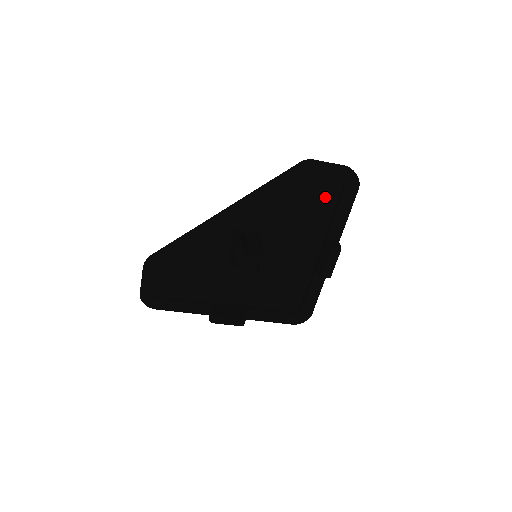
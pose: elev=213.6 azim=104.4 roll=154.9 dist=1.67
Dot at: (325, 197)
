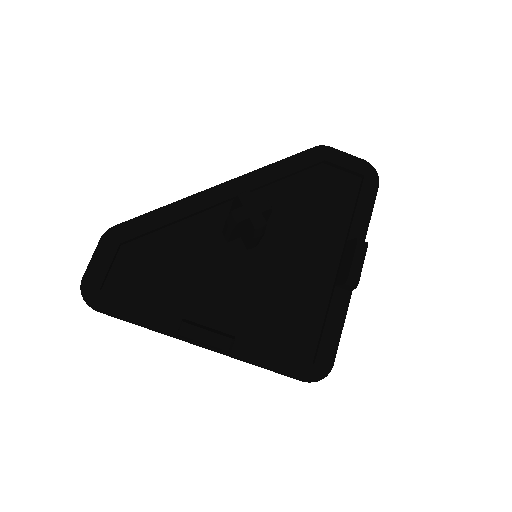
Dot at: (342, 192)
